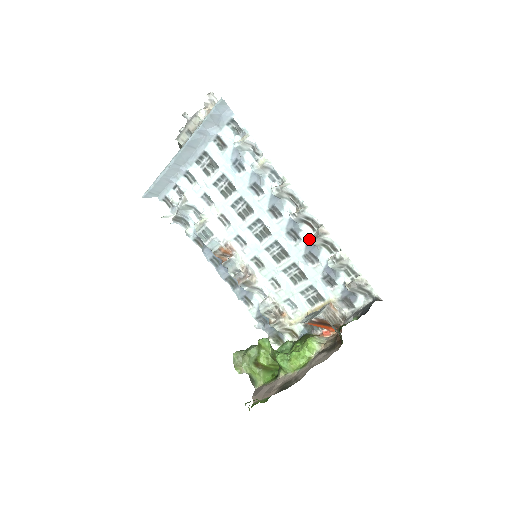
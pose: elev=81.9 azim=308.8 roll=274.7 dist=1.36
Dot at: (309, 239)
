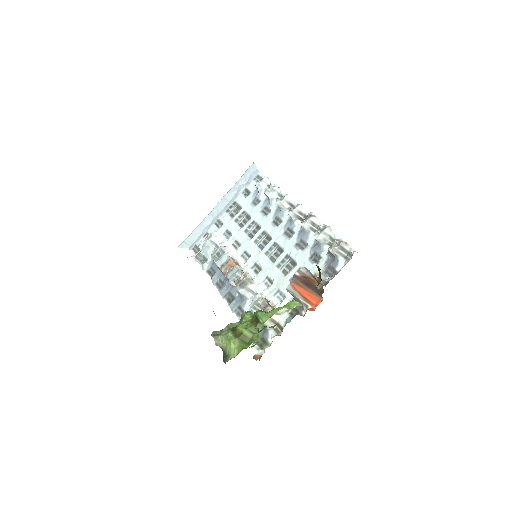
Dot at: (300, 225)
